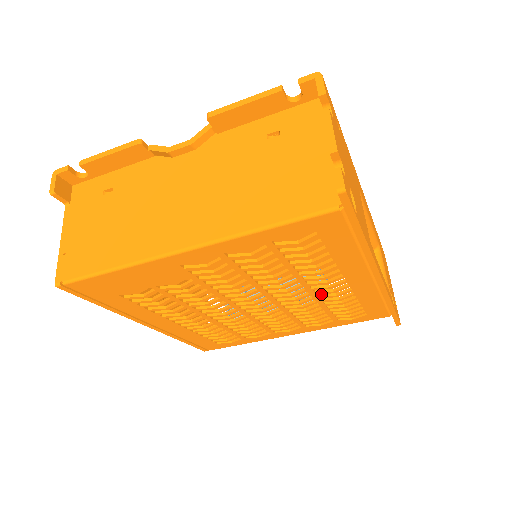
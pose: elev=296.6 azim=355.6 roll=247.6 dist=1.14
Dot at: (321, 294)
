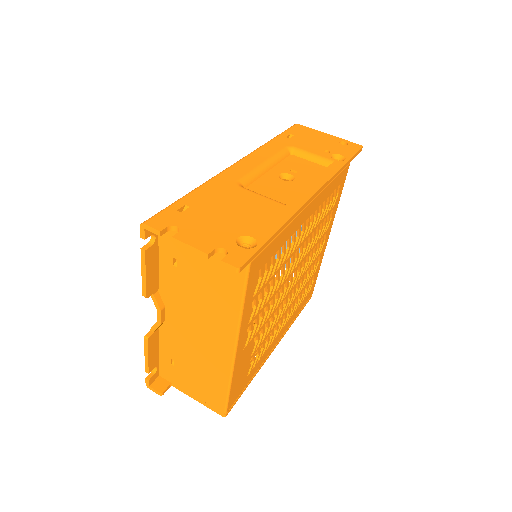
Dot at: occluded
